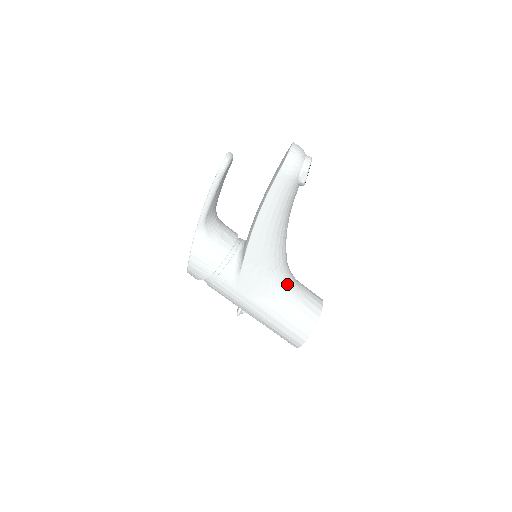
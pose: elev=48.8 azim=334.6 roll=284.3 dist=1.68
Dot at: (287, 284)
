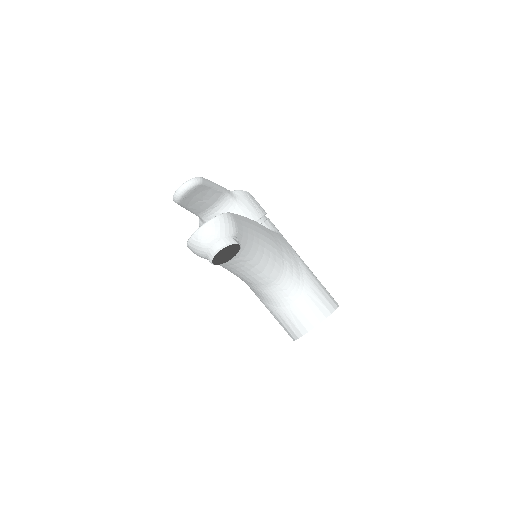
Dot at: (274, 296)
